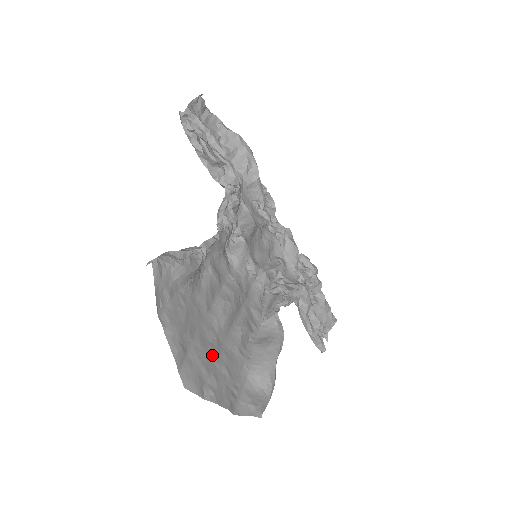
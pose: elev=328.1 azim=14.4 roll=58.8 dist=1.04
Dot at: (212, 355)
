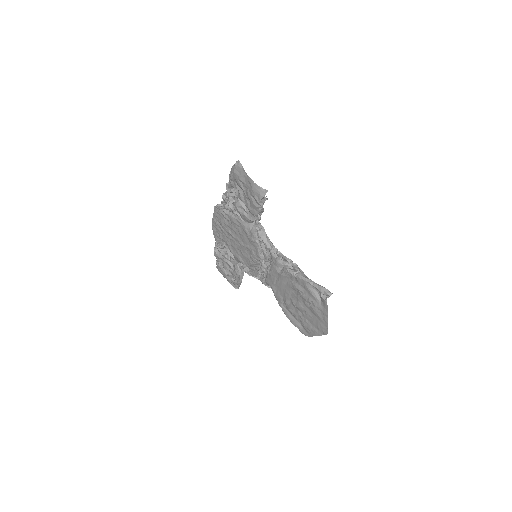
Dot at: (312, 319)
